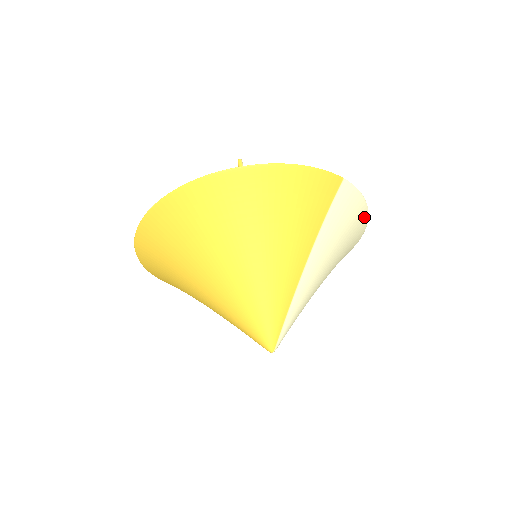
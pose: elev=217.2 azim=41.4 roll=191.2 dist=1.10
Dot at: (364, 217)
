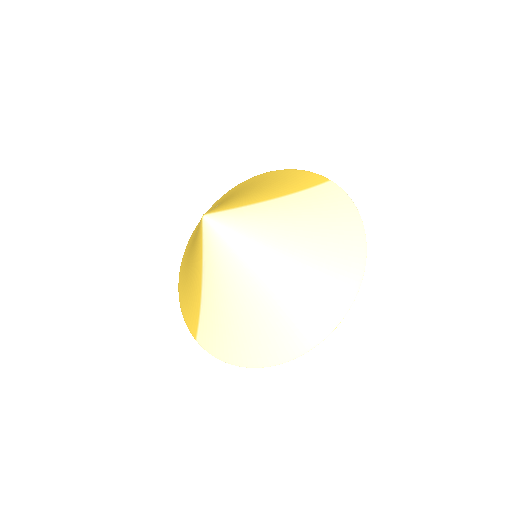
Dot at: (356, 222)
